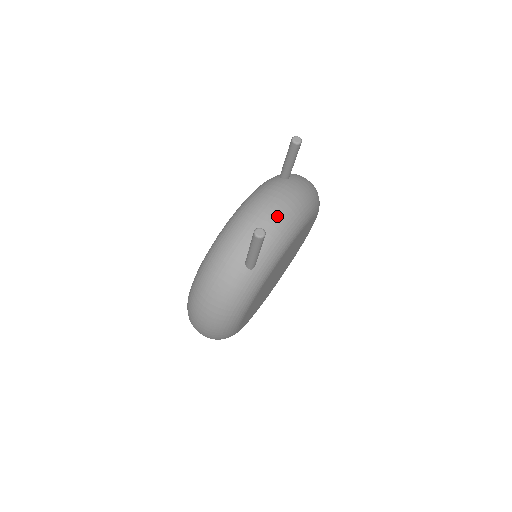
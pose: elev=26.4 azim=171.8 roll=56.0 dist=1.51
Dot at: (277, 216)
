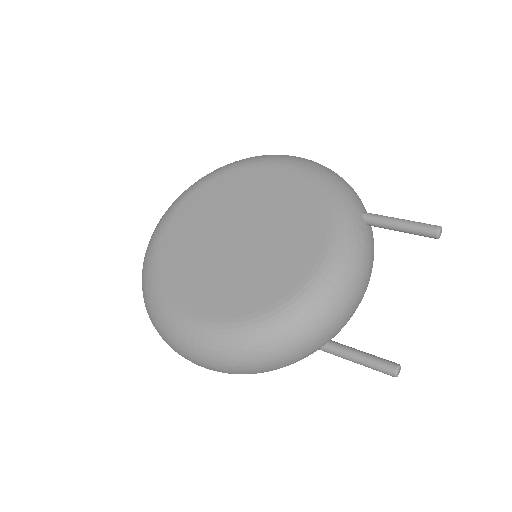
Dot at: occluded
